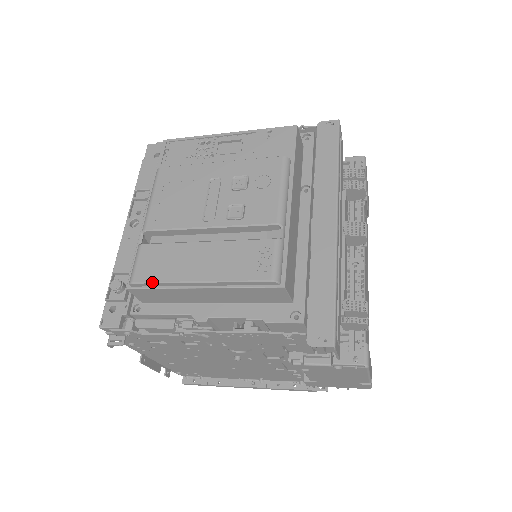
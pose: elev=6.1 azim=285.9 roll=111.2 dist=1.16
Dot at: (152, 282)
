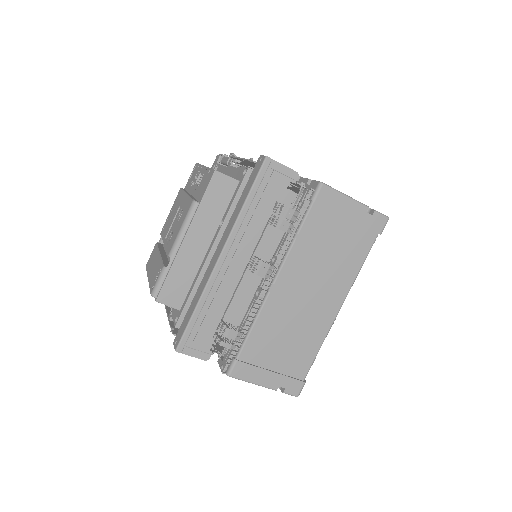
Dot at: (146, 270)
